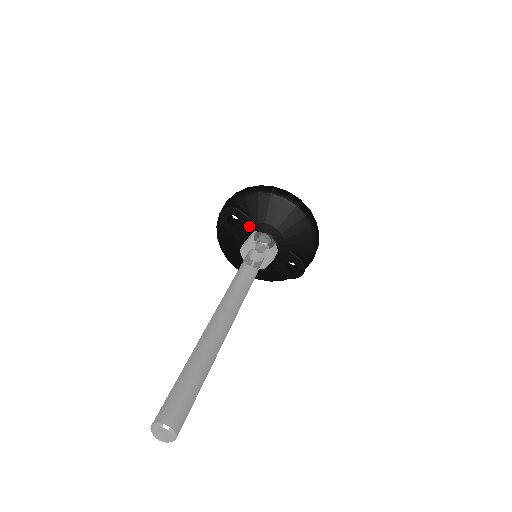
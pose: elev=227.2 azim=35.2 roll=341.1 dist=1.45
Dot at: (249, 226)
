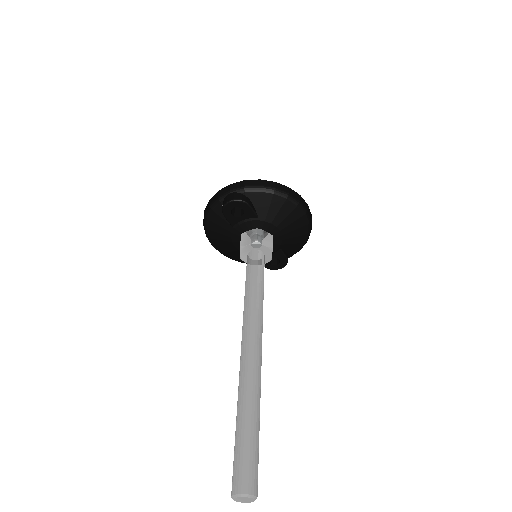
Dot at: (253, 222)
